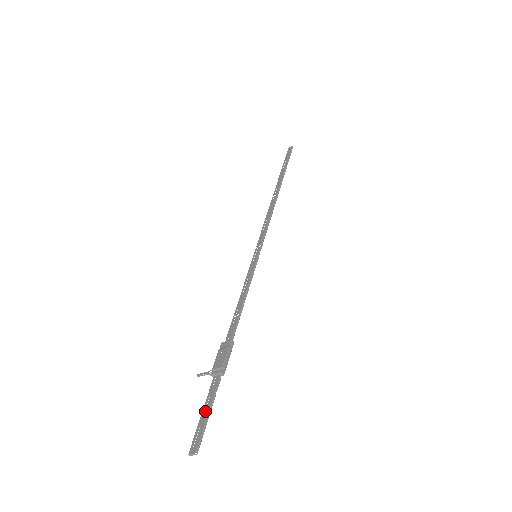
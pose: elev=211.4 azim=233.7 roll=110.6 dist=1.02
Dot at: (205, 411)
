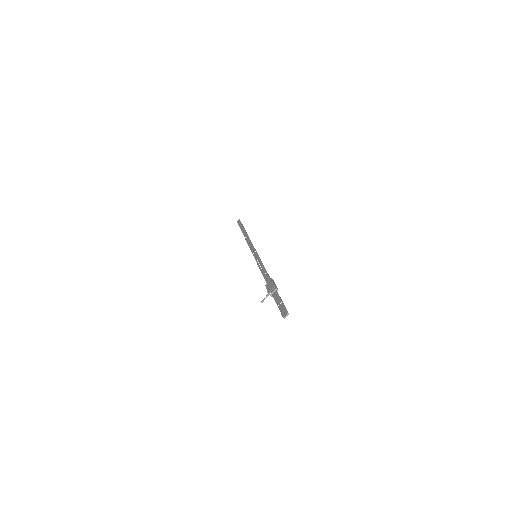
Dot at: (279, 303)
